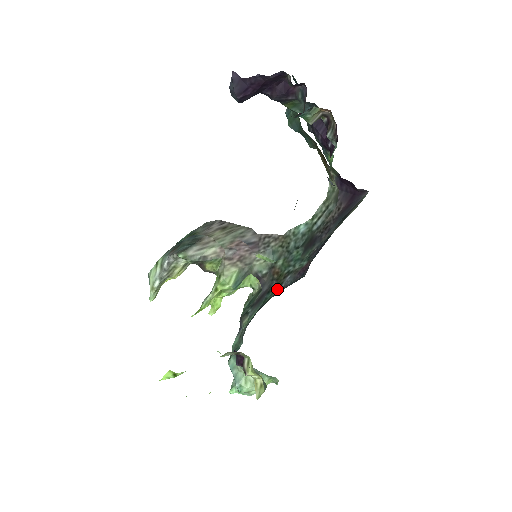
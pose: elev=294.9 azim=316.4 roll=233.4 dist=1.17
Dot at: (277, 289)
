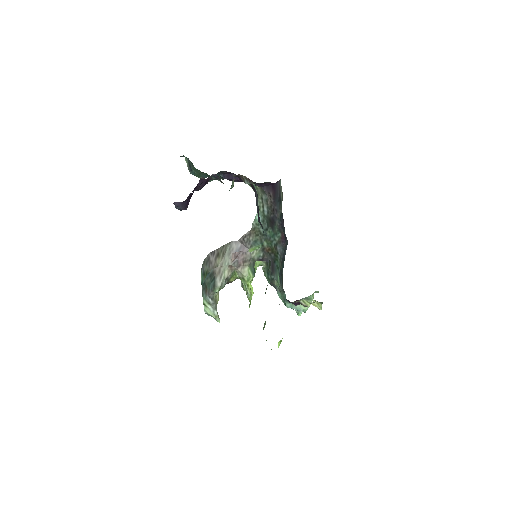
Dot at: (278, 257)
